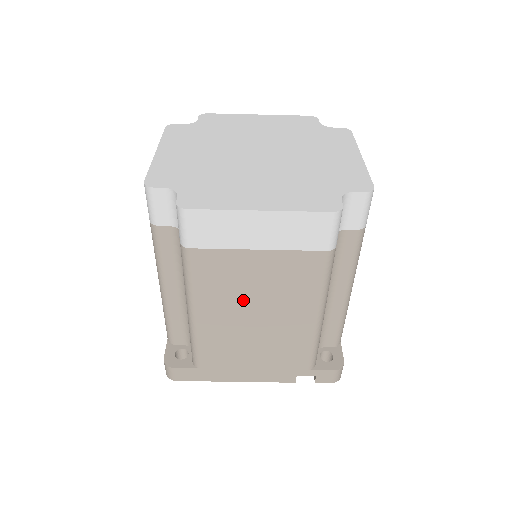
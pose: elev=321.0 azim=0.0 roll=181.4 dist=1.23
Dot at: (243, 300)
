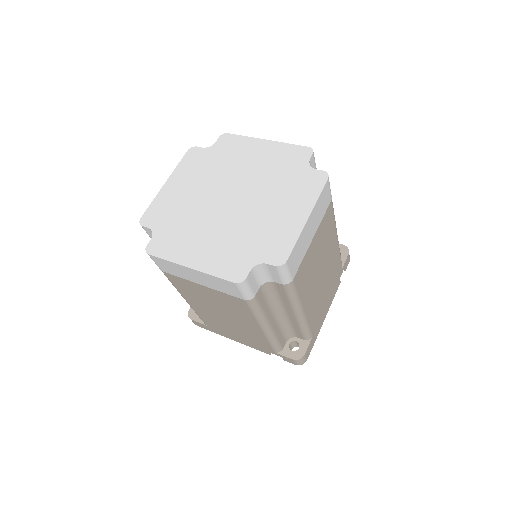
Dot at: (209, 304)
